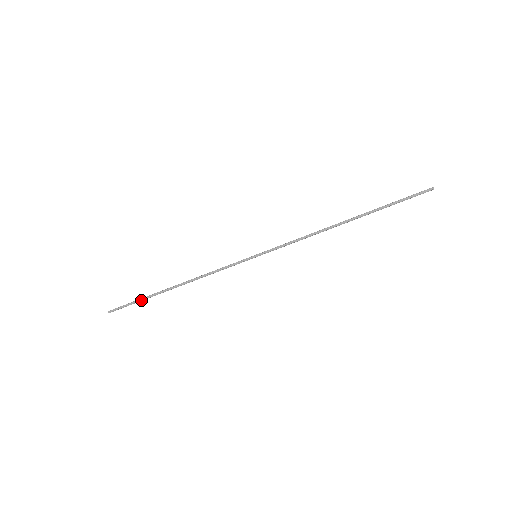
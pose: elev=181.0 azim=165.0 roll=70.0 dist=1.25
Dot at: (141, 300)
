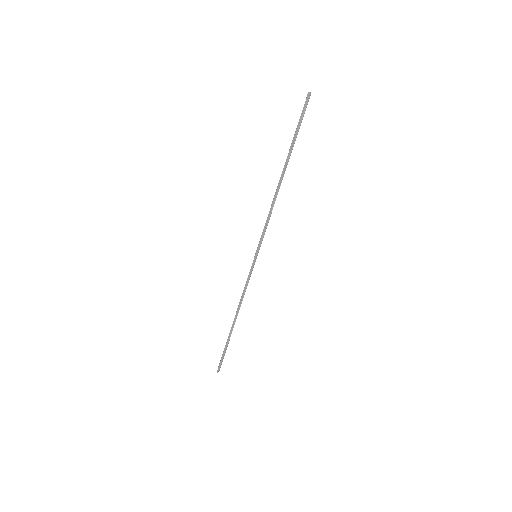
Dot at: (225, 348)
